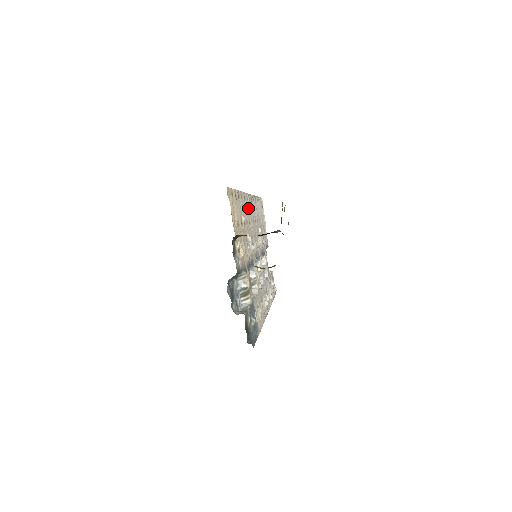
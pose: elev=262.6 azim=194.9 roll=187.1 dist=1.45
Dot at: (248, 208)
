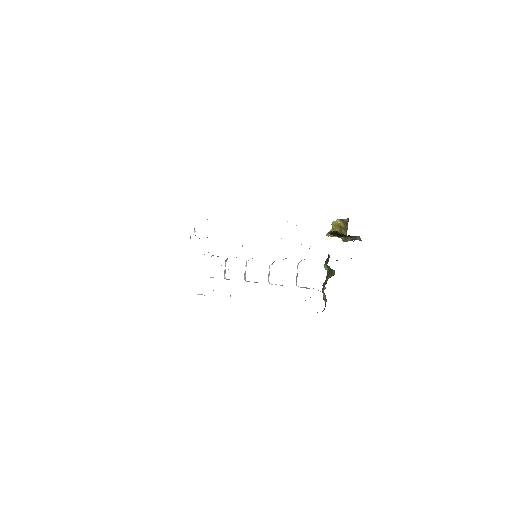
Dot at: occluded
